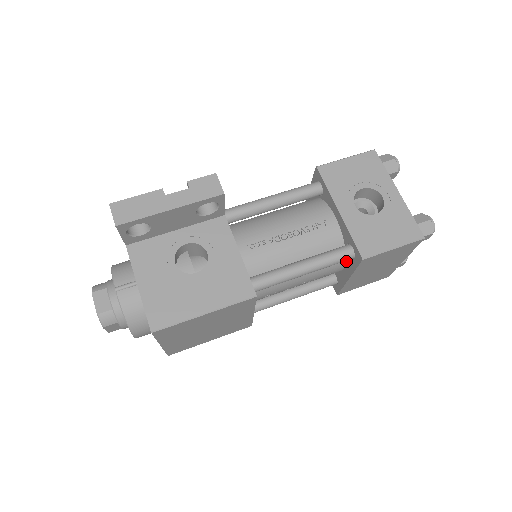
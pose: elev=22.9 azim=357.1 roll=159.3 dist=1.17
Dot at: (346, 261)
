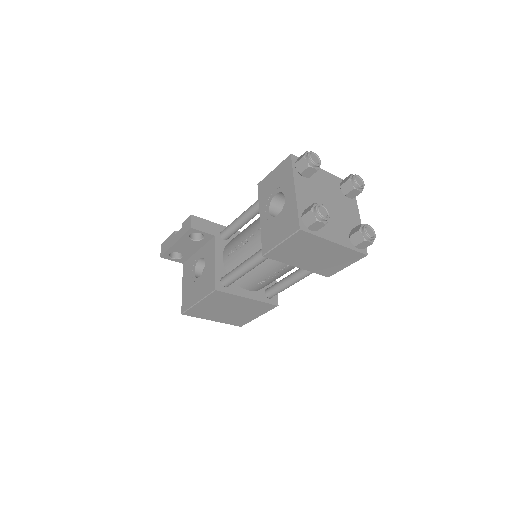
Dot at: occluded
